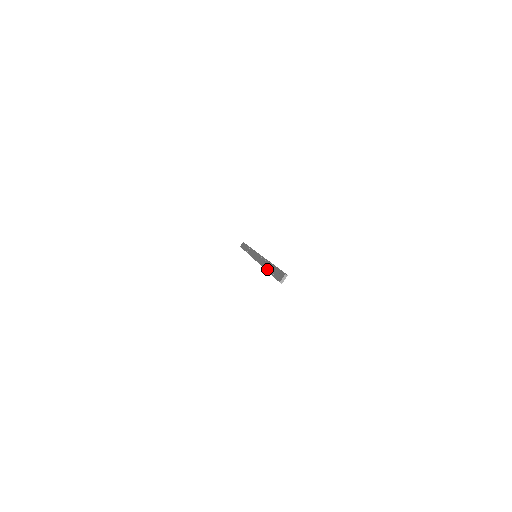
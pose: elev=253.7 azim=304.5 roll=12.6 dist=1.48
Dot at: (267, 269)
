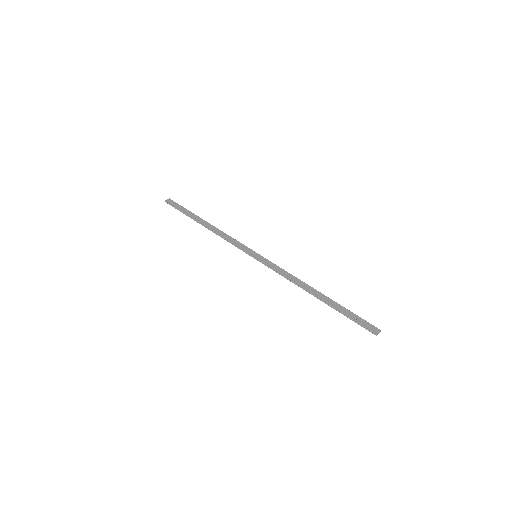
Dot at: (325, 300)
